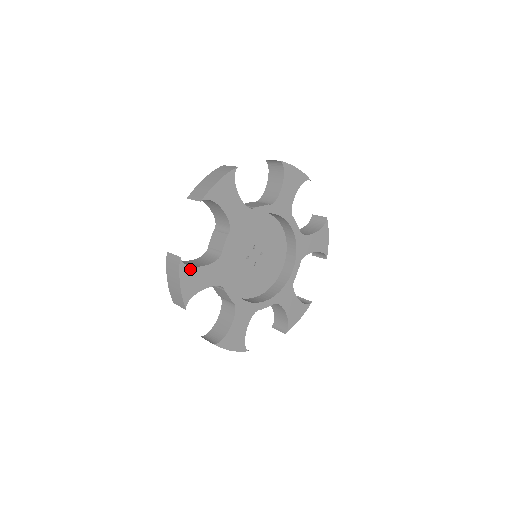
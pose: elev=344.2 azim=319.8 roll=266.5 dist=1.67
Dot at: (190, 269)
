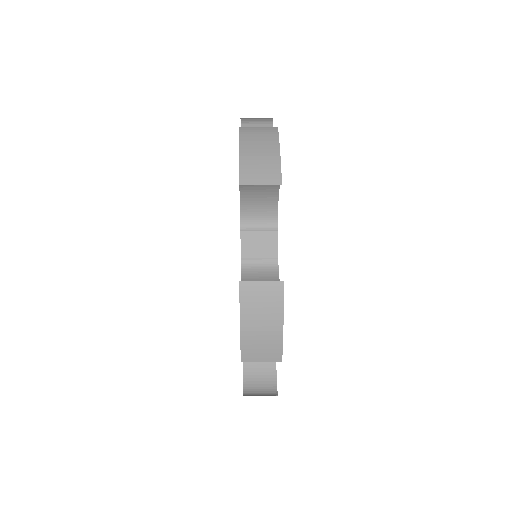
Dot at: occluded
